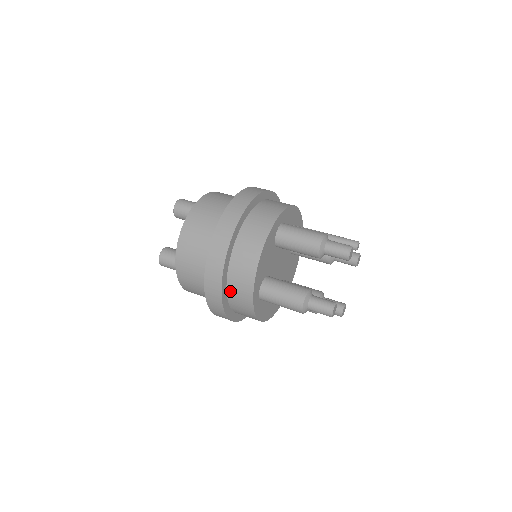
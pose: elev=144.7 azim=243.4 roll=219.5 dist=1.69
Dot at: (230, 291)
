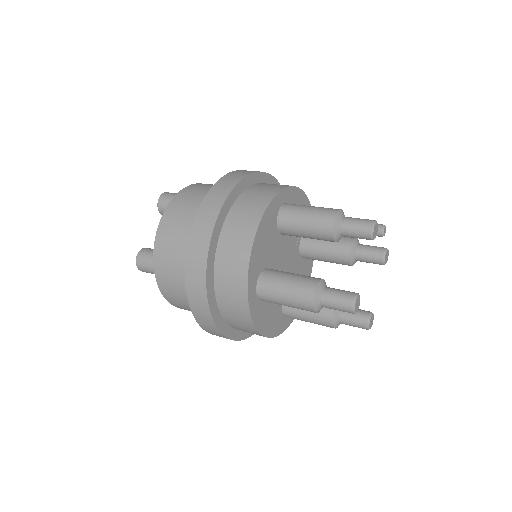
Dot at: (218, 285)
